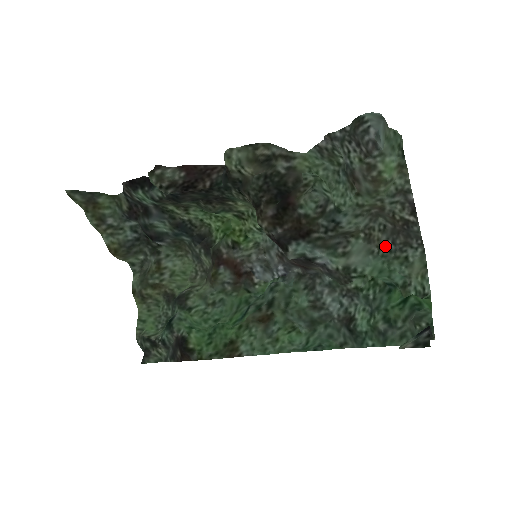
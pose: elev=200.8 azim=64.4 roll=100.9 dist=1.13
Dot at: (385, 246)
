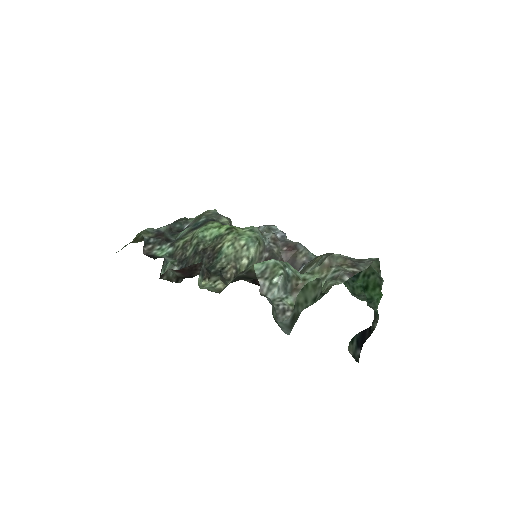
Dot at: (346, 256)
